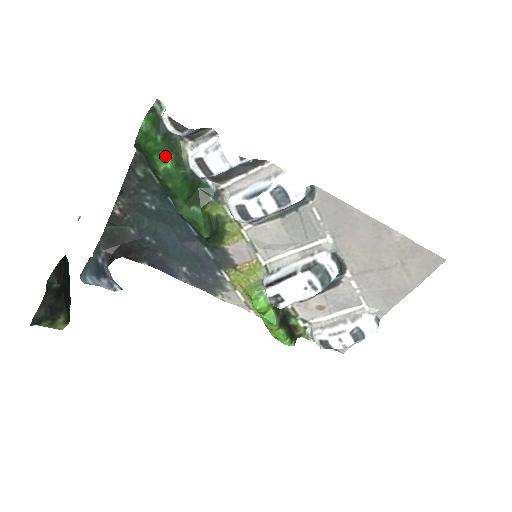
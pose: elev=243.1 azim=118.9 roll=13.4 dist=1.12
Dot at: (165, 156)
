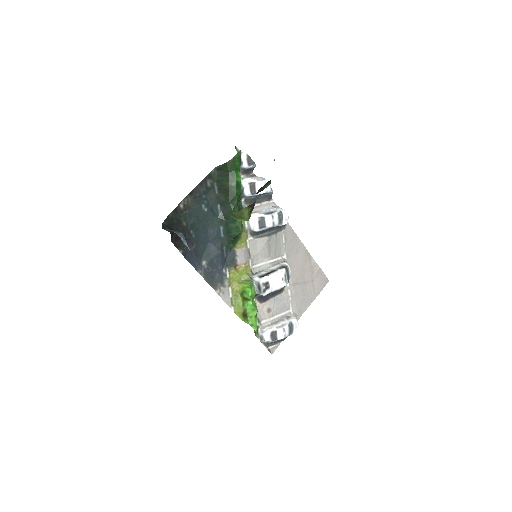
Dot at: occluded
